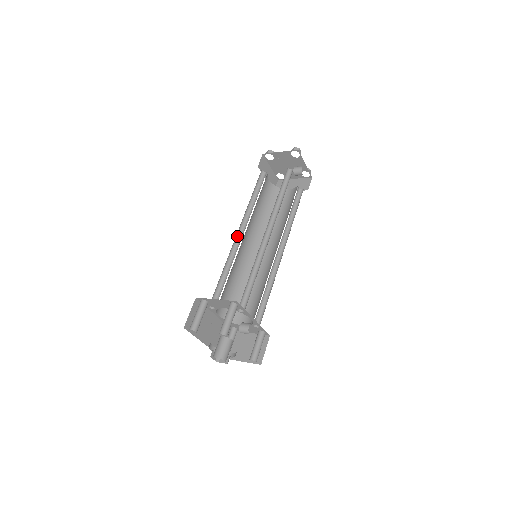
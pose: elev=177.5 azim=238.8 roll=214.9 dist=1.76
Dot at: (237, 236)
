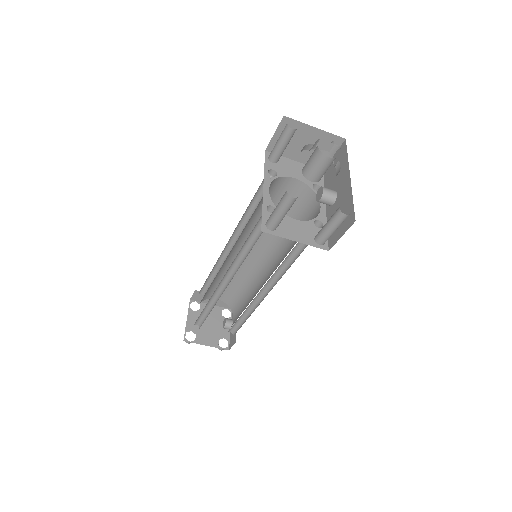
Dot at: (227, 243)
